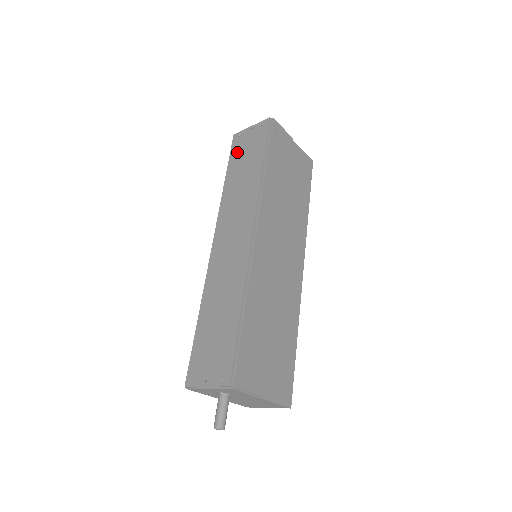
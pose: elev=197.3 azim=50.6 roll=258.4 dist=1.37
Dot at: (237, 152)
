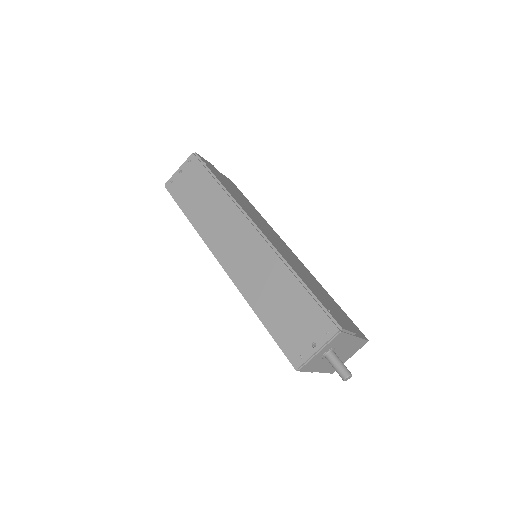
Dot at: (181, 192)
